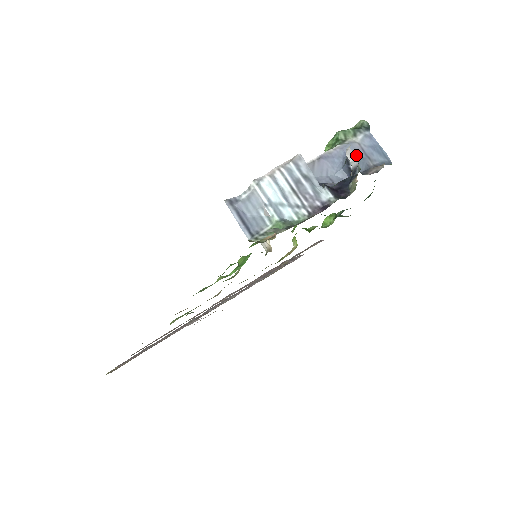
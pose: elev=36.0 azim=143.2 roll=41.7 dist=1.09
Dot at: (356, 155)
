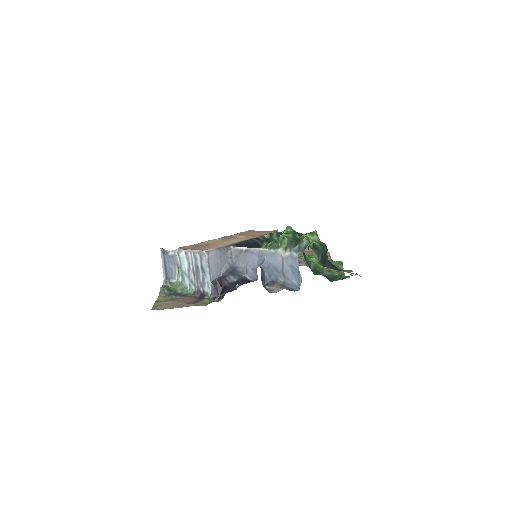
Dot at: (274, 266)
